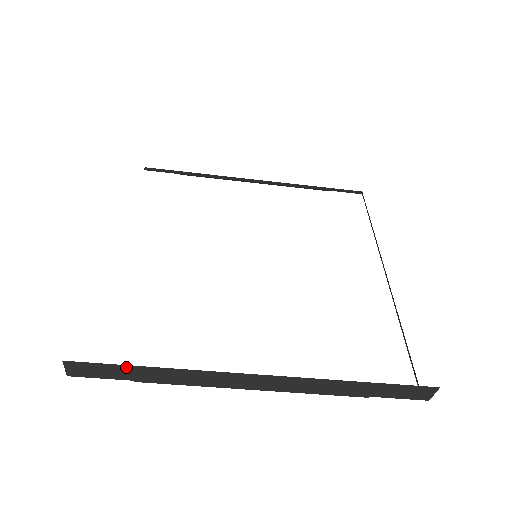
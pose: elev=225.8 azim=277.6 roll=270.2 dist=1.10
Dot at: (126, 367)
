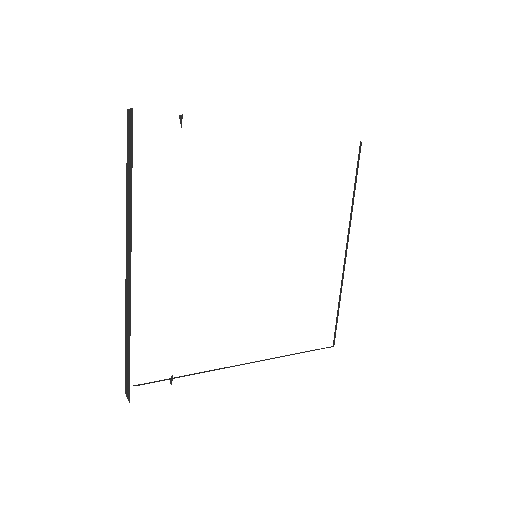
Dot at: occluded
